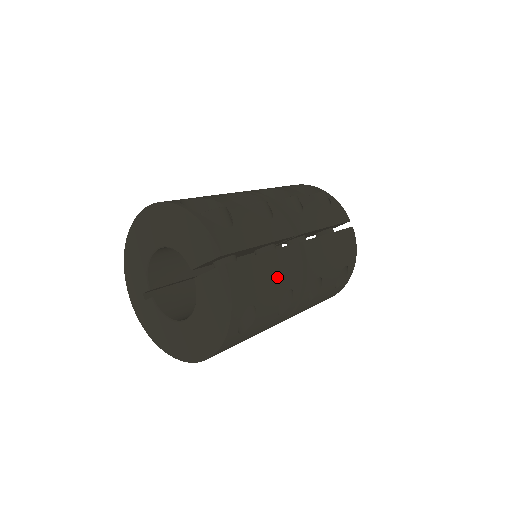
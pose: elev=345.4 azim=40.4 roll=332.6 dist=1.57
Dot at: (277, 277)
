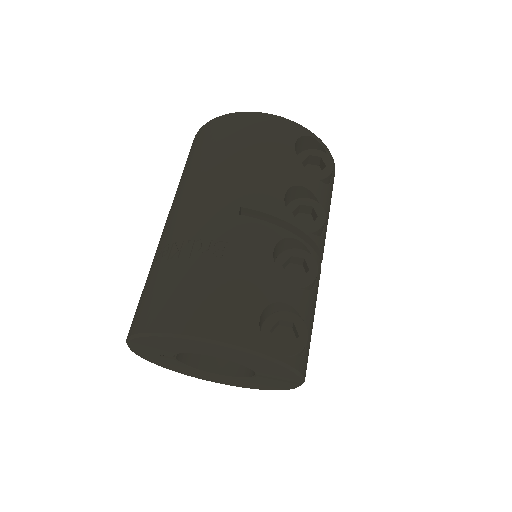
Dot at: occluded
